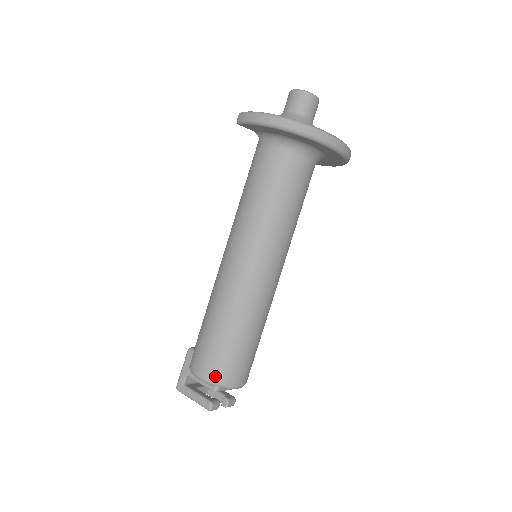
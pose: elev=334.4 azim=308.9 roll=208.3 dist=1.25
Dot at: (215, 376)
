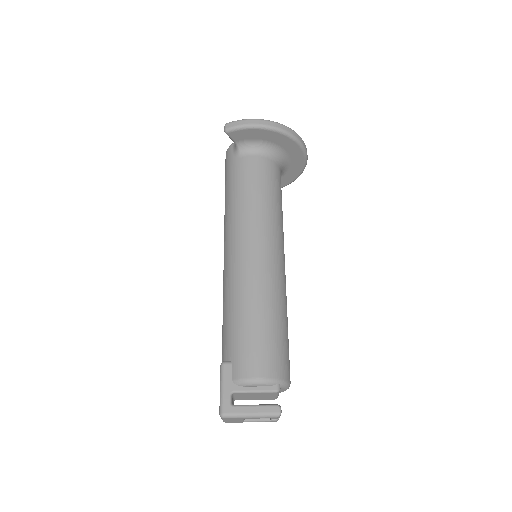
Dot at: (275, 372)
